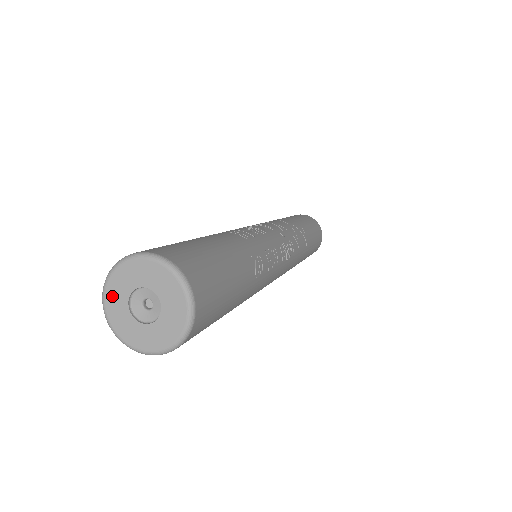
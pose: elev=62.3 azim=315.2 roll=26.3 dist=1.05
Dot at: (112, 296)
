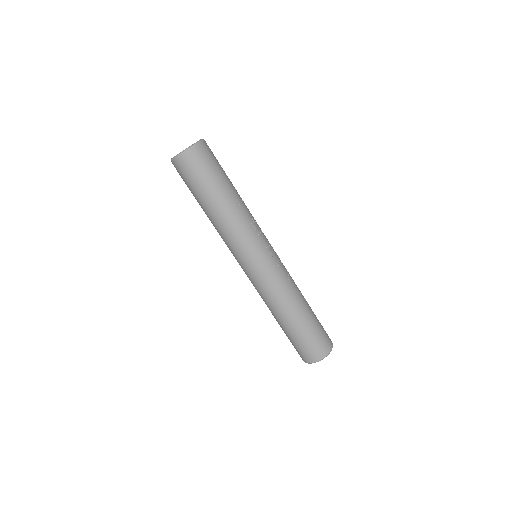
Dot at: occluded
